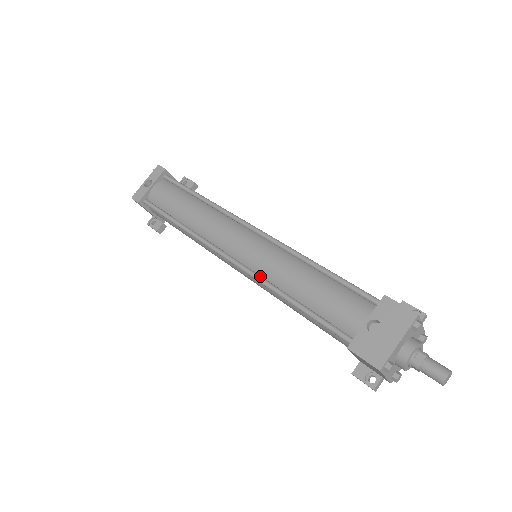
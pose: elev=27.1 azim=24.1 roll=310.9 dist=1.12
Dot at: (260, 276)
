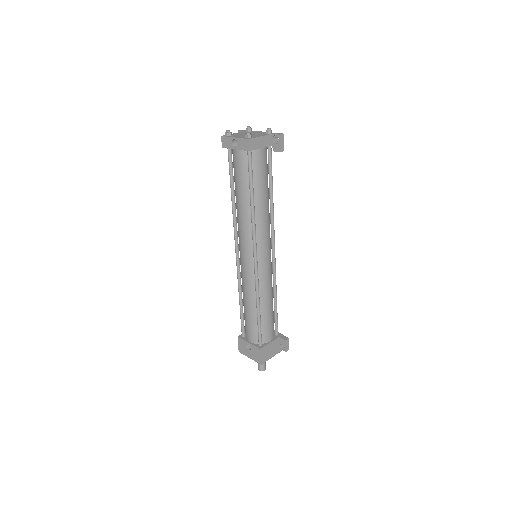
Dot at: (239, 278)
